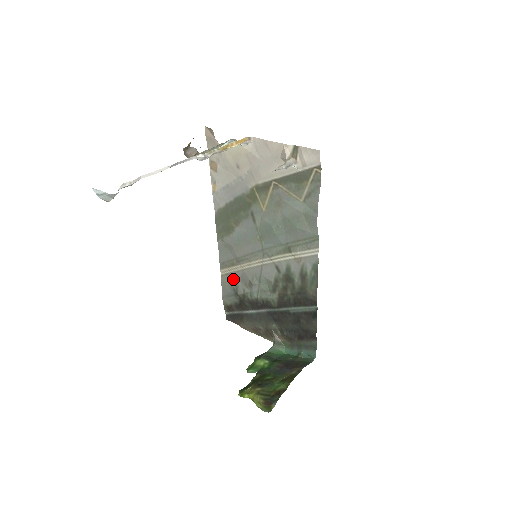
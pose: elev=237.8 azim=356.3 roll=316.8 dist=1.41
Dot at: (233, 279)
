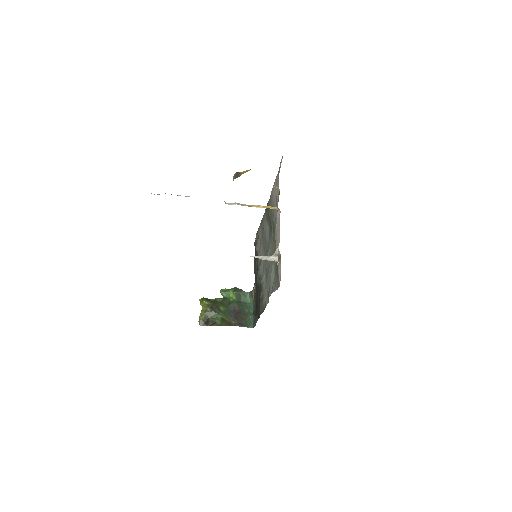
Dot at: (260, 237)
